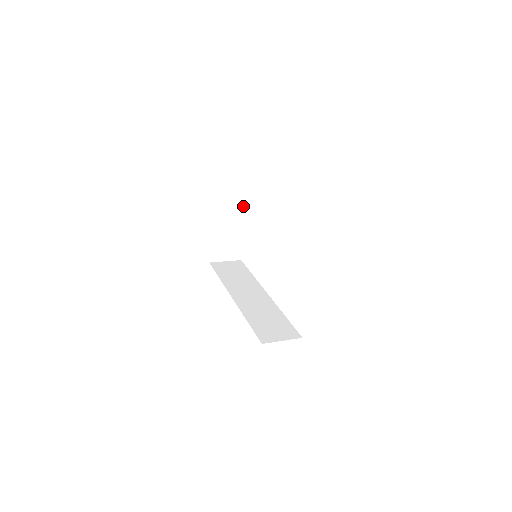
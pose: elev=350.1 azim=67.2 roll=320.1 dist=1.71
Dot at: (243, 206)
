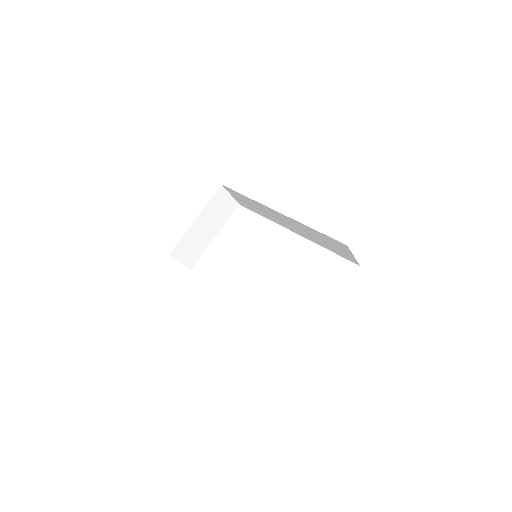
Dot at: (224, 220)
